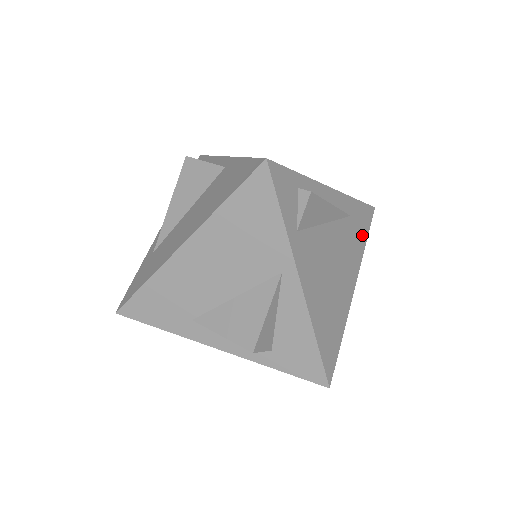
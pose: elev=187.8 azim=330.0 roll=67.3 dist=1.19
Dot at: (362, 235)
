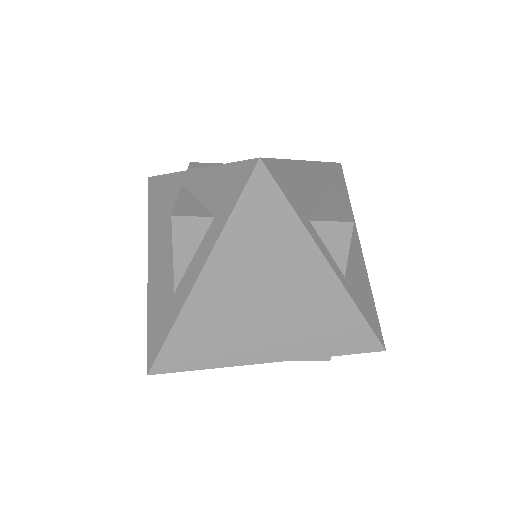
Dot at: occluded
